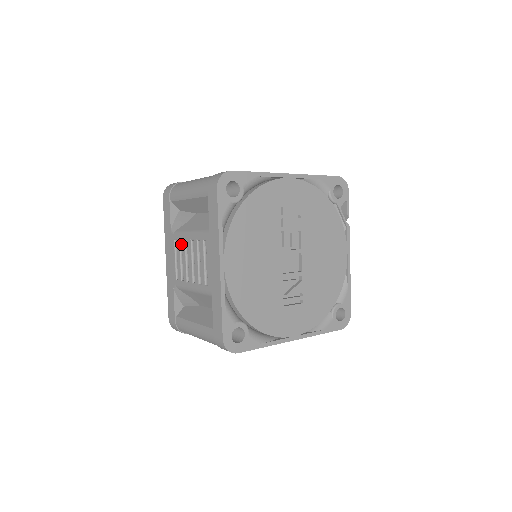
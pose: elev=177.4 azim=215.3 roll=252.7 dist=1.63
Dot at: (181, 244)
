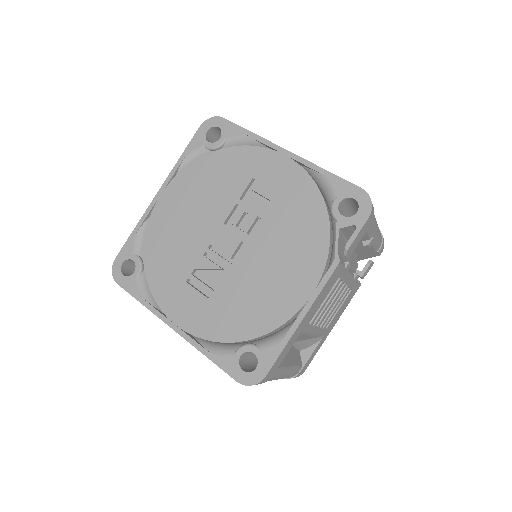
Dot at: occluded
